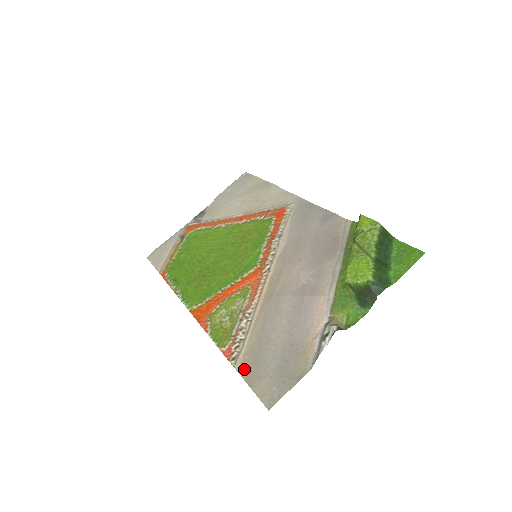
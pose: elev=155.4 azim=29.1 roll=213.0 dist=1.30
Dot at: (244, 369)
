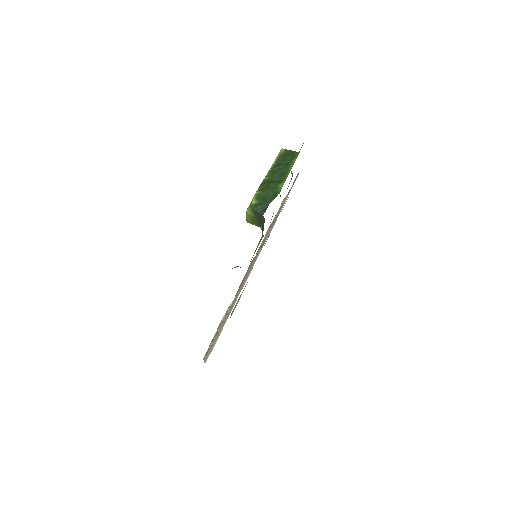
Dot at: (207, 358)
